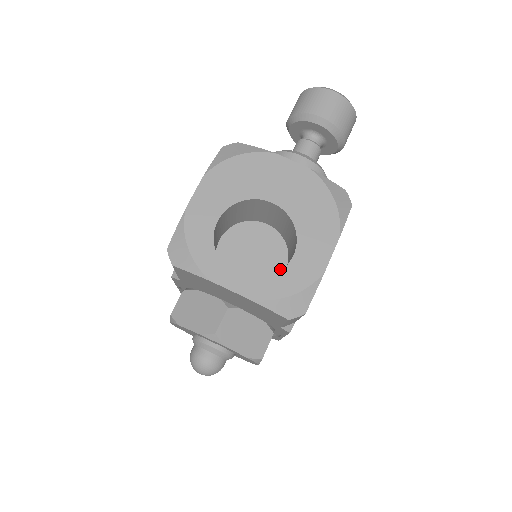
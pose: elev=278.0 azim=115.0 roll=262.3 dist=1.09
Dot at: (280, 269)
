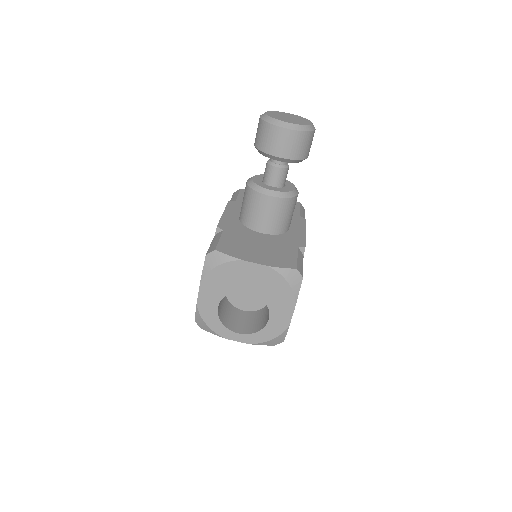
Dot at: occluded
